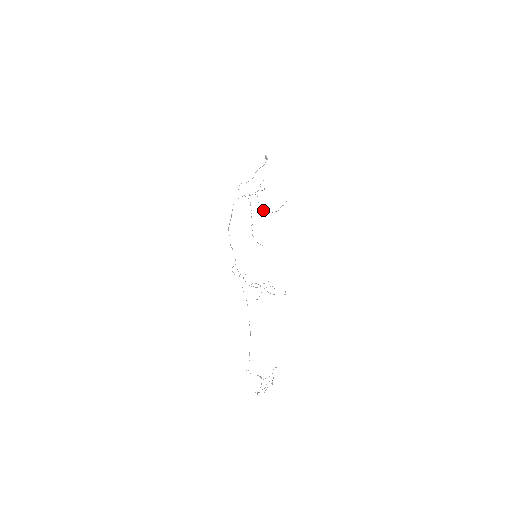
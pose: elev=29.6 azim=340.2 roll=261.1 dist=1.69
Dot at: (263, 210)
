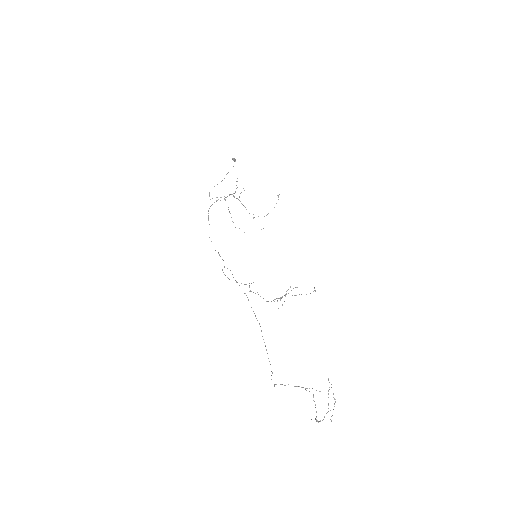
Dot at: occluded
